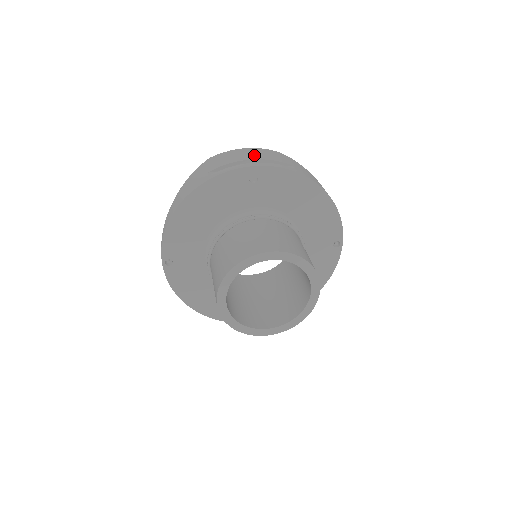
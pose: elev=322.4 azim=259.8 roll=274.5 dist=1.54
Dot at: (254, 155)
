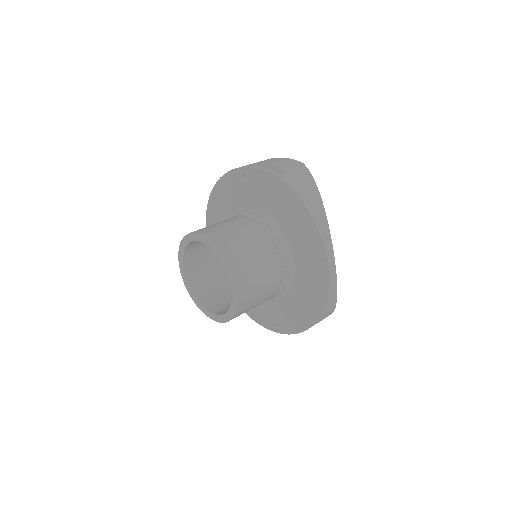
Dot at: (267, 161)
